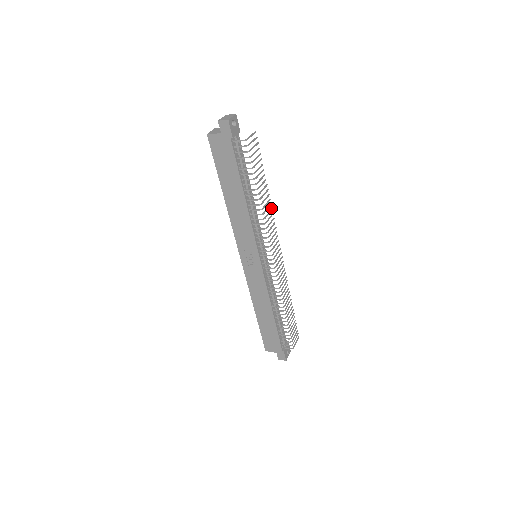
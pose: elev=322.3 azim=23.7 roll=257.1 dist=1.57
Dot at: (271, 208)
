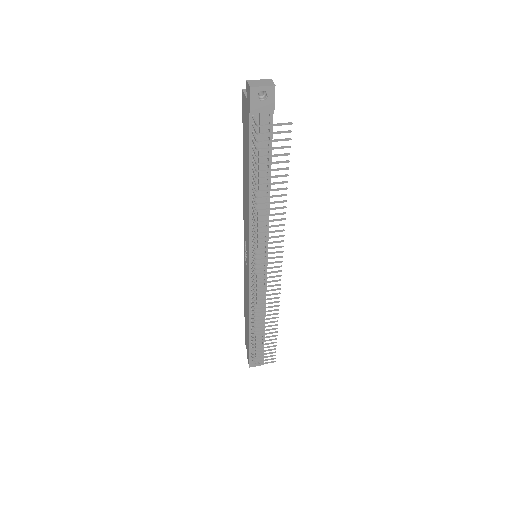
Dot at: occluded
